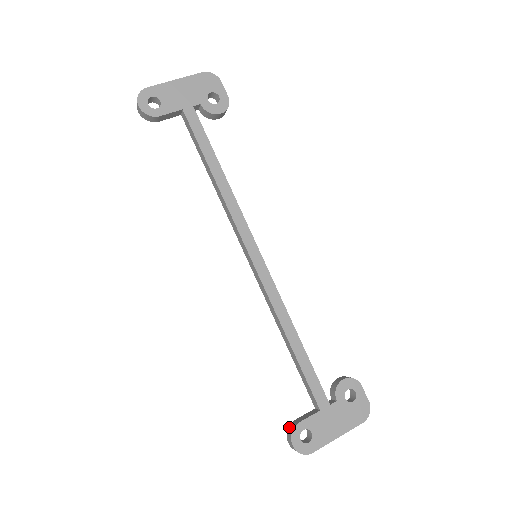
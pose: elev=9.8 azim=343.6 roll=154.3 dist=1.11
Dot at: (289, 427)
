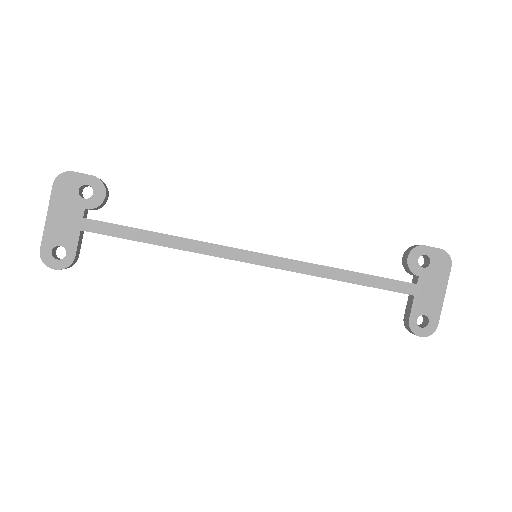
Dot at: (405, 326)
